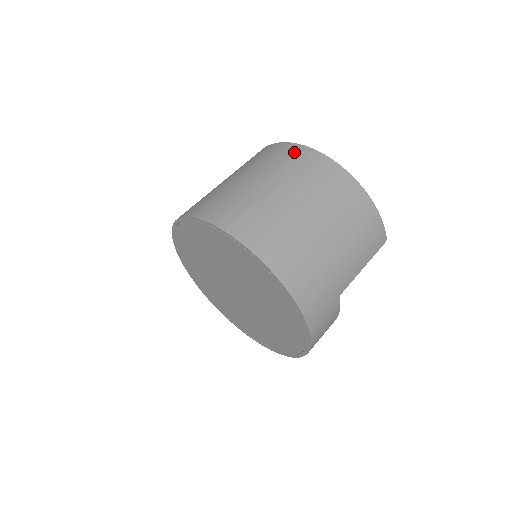
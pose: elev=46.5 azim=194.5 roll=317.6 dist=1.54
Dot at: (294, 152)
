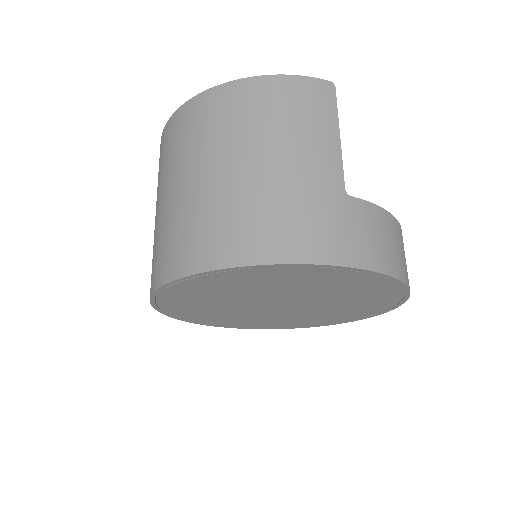
Dot at: (164, 140)
